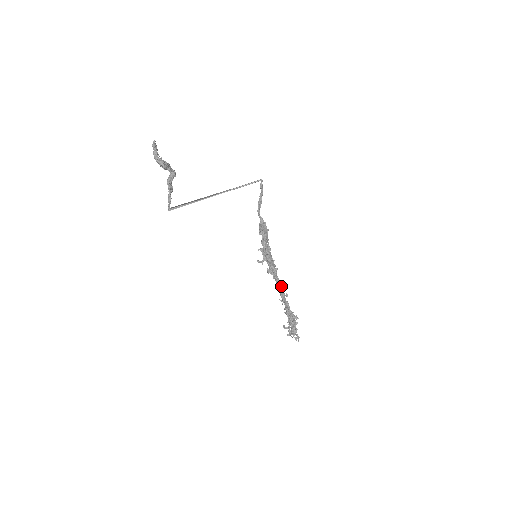
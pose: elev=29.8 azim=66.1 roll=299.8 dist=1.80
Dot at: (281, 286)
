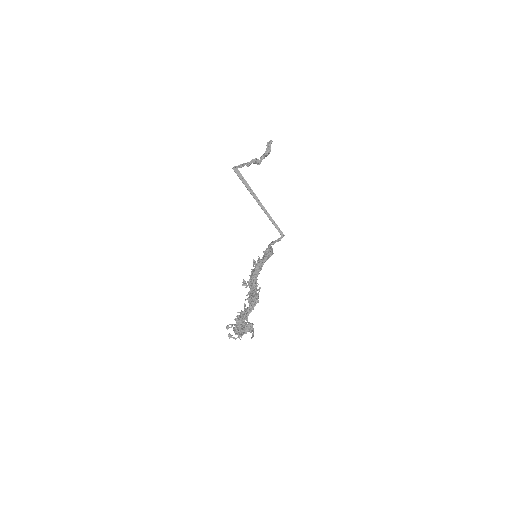
Dot at: occluded
